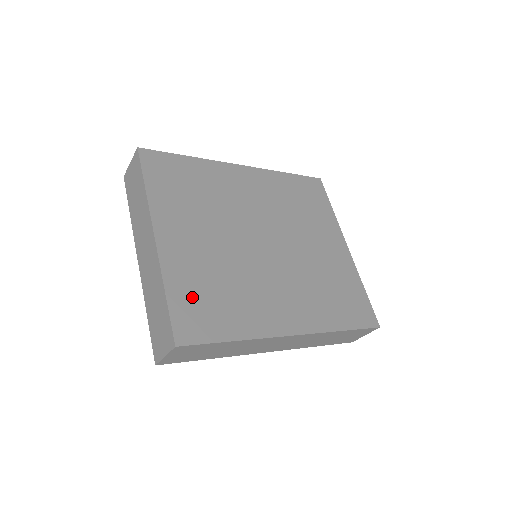
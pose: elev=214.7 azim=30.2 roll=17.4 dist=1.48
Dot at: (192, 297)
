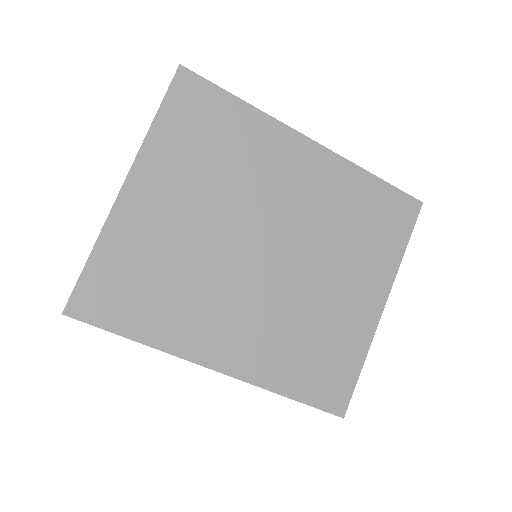
Dot at: (119, 272)
